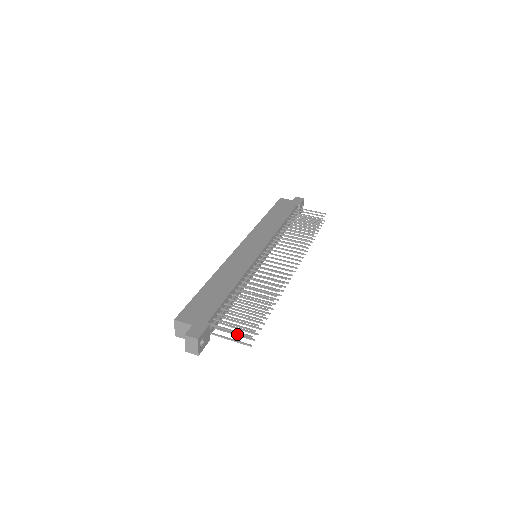
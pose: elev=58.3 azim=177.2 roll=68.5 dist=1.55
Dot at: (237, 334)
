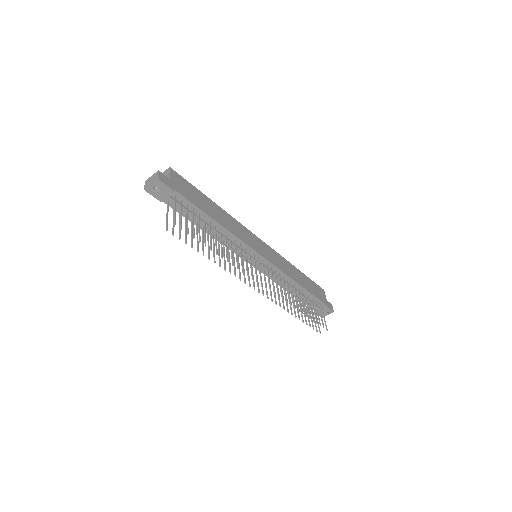
Dot at: occluded
